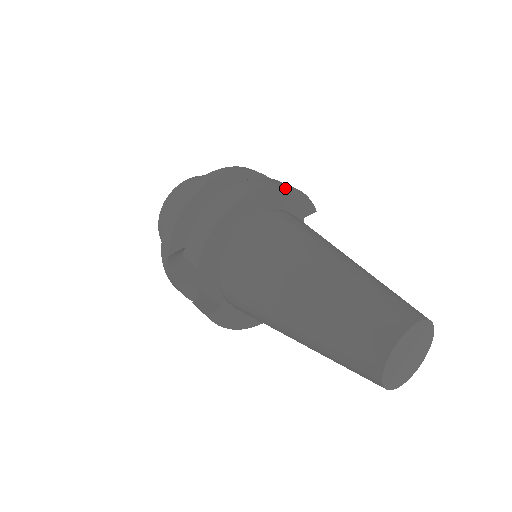
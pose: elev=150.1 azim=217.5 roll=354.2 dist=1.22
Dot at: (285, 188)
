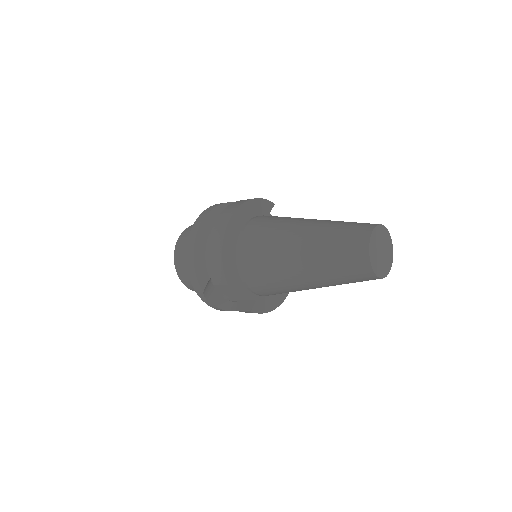
Dot at: (247, 203)
